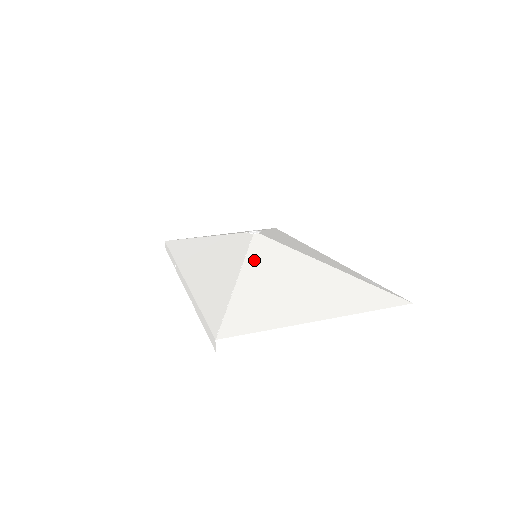
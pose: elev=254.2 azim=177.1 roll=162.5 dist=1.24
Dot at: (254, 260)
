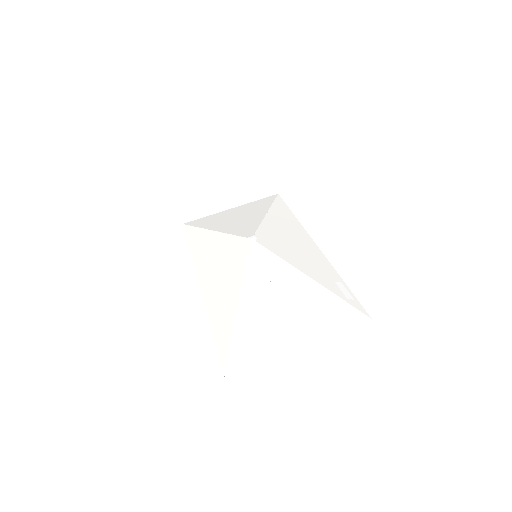
Dot at: (251, 278)
